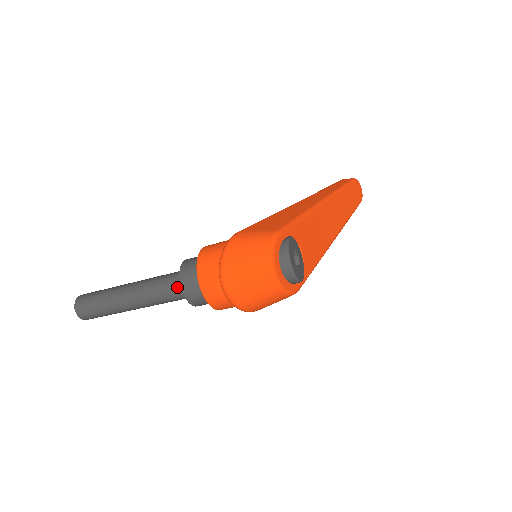
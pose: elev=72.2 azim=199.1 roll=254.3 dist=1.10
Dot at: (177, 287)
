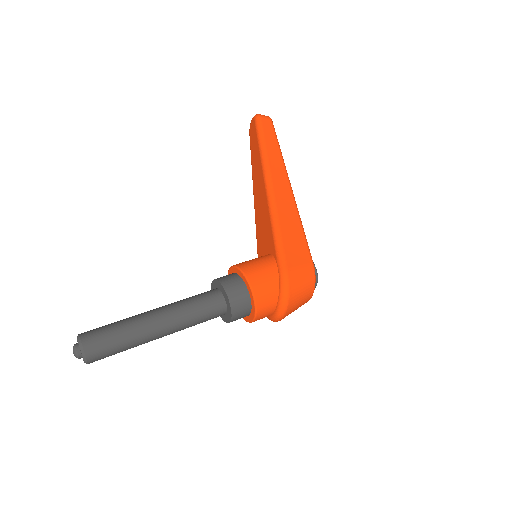
Dot at: (218, 315)
